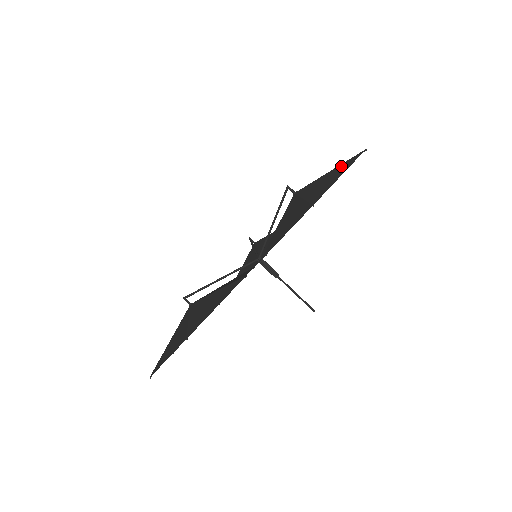
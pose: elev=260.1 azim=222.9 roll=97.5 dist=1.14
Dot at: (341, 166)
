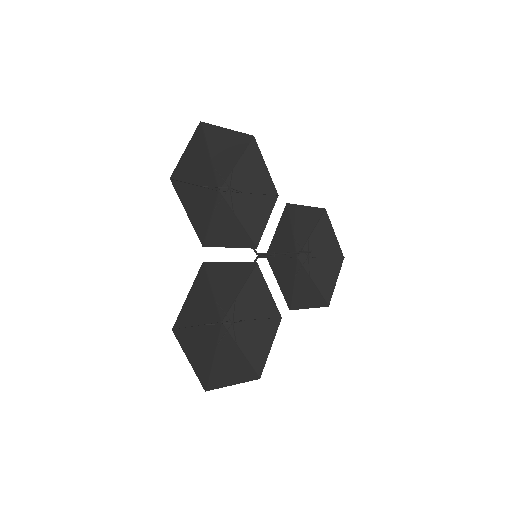
Dot at: (202, 146)
